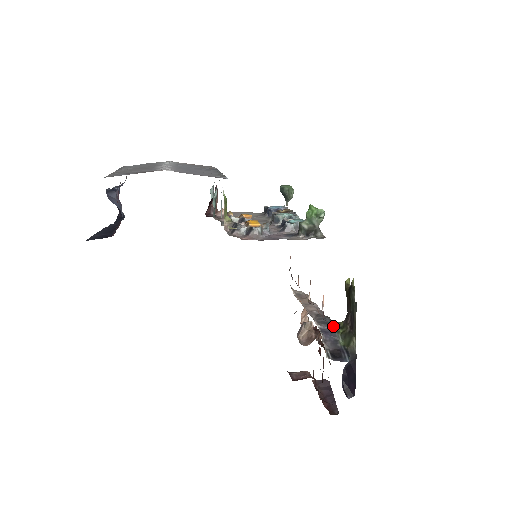
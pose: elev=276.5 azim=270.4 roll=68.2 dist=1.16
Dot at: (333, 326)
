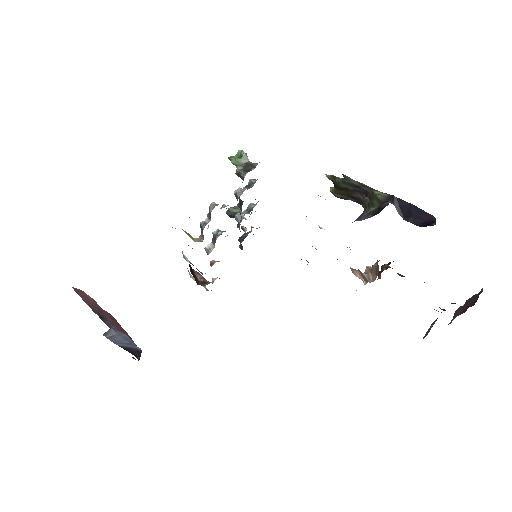
Dot at: (359, 216)
